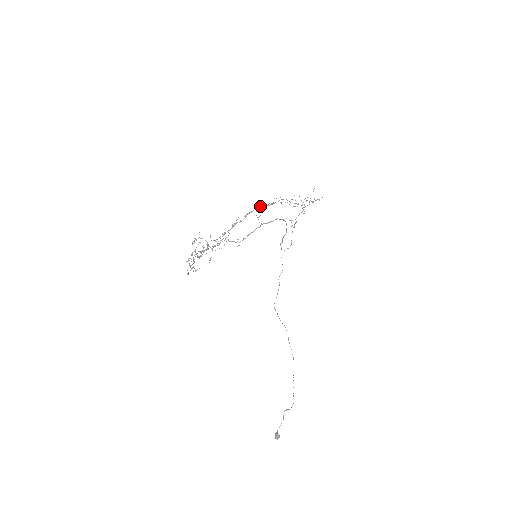
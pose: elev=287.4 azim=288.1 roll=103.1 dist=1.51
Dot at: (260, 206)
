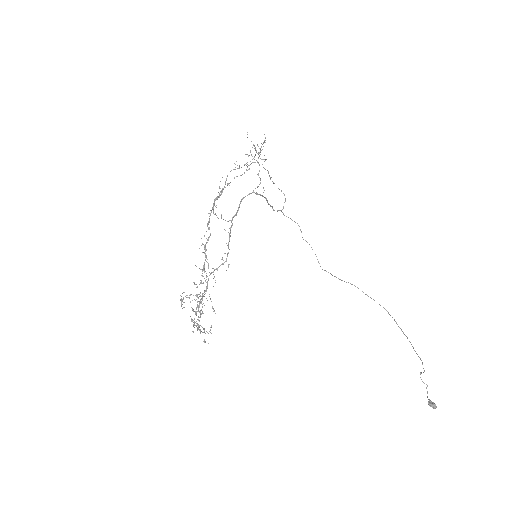
Dot at: occluded
